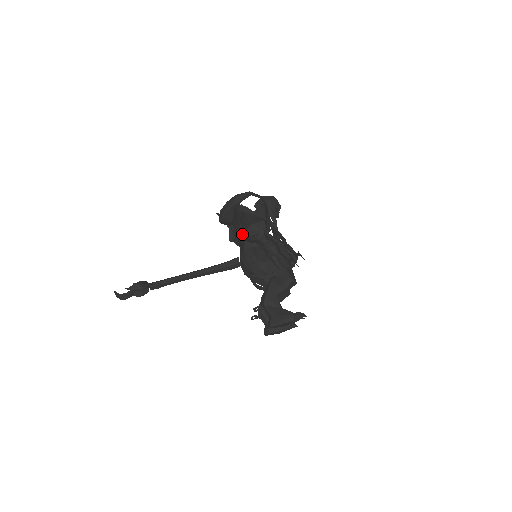
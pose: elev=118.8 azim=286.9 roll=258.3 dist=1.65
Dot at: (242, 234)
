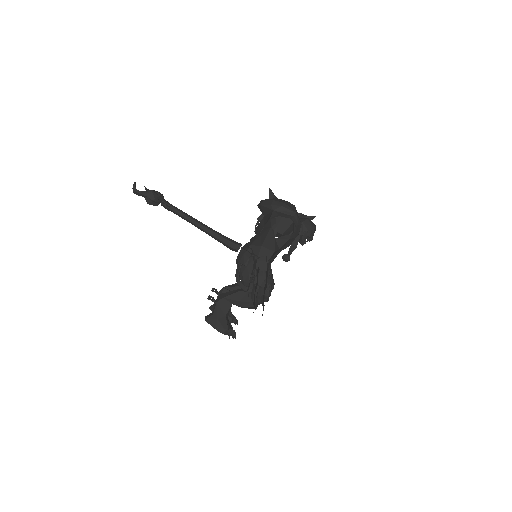
Dot at: occluded
